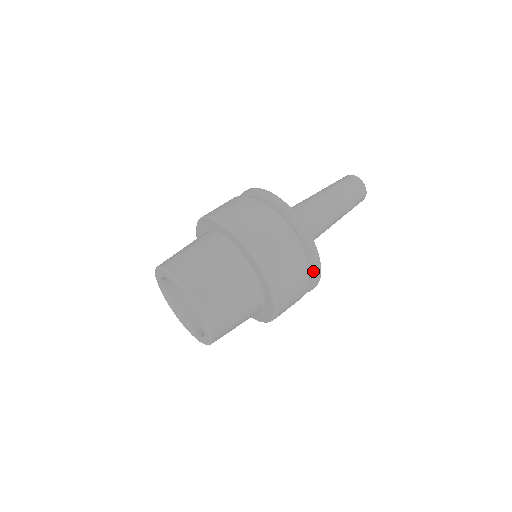
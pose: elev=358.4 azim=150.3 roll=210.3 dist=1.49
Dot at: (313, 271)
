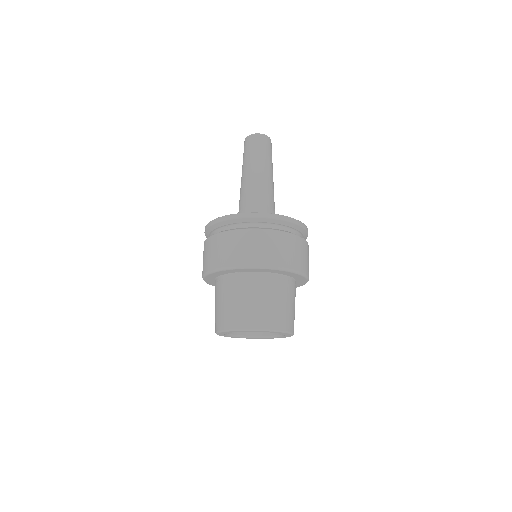
Dot at: occluded
